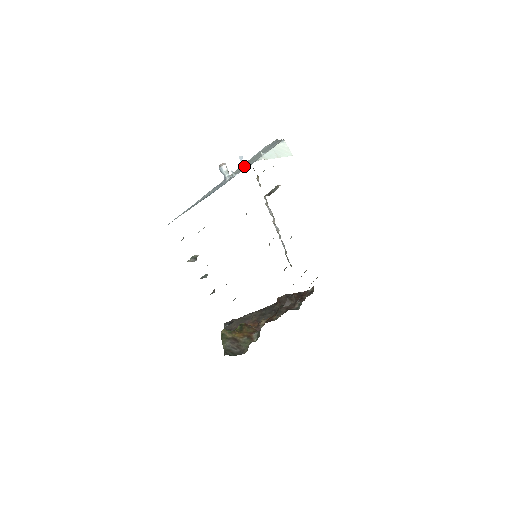
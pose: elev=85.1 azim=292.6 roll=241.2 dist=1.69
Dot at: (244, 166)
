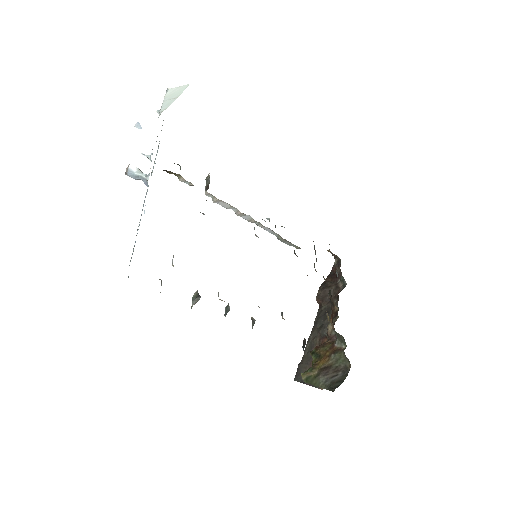
Dot at: occluded
